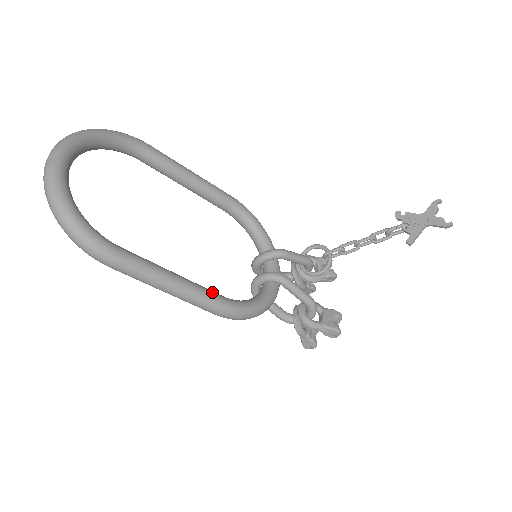
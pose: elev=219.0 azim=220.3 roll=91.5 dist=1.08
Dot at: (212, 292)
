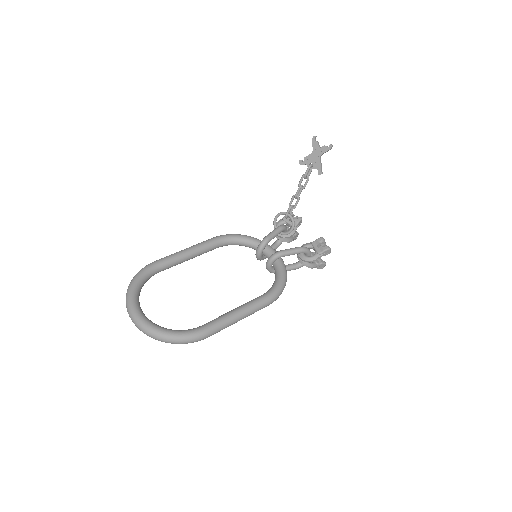
Dot at: (257, 299)
